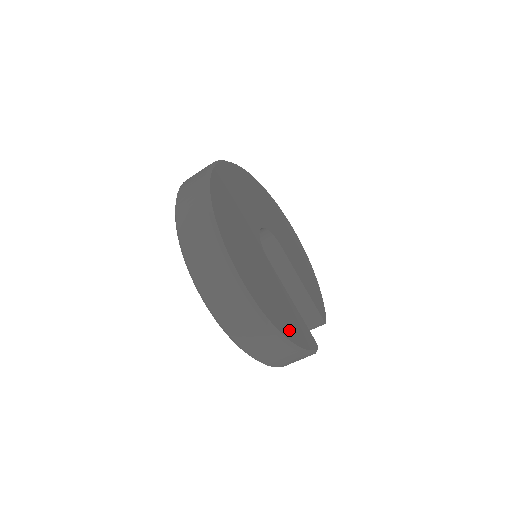
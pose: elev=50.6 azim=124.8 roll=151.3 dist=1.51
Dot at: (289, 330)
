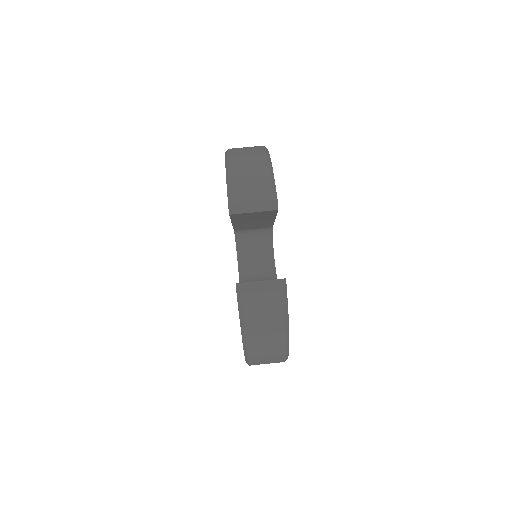
Dot at: occluded
